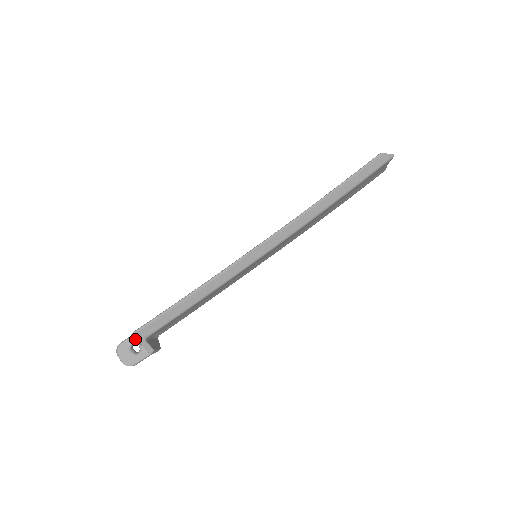
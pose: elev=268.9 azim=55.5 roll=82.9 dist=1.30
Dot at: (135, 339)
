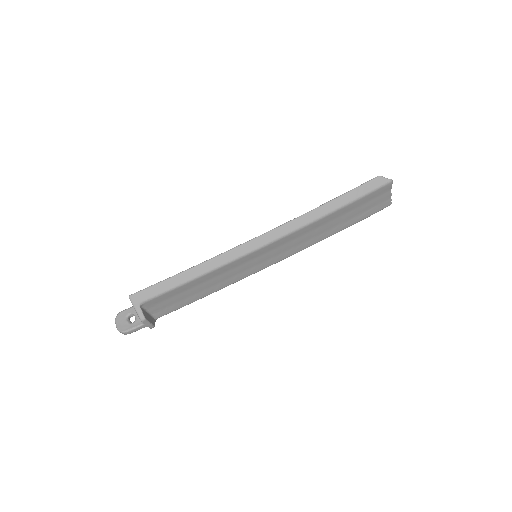
Dot at: (131, 302)
